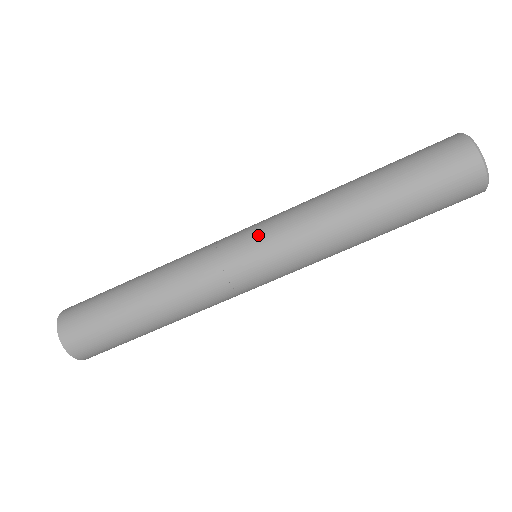
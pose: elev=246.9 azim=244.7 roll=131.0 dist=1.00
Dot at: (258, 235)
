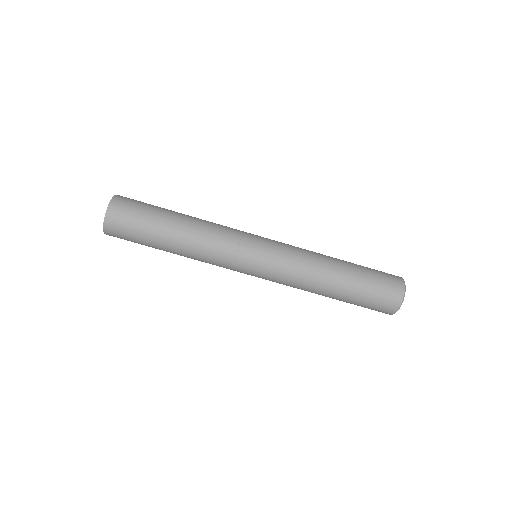
Dot at: (268, 255)
